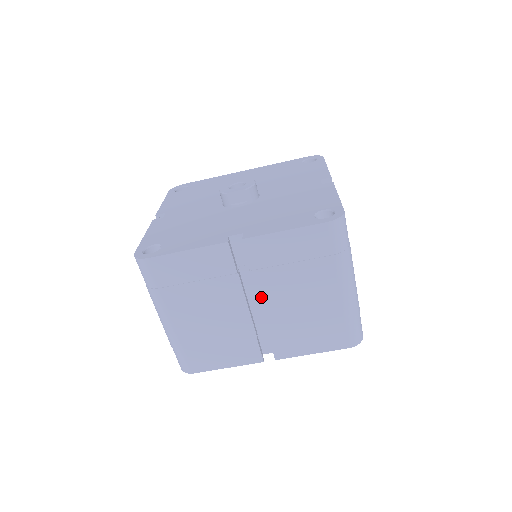
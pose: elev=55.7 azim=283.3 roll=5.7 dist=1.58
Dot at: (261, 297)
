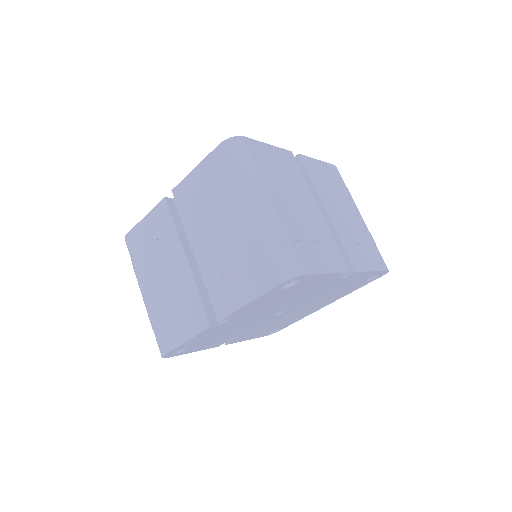
Dot at: (193, 244)
